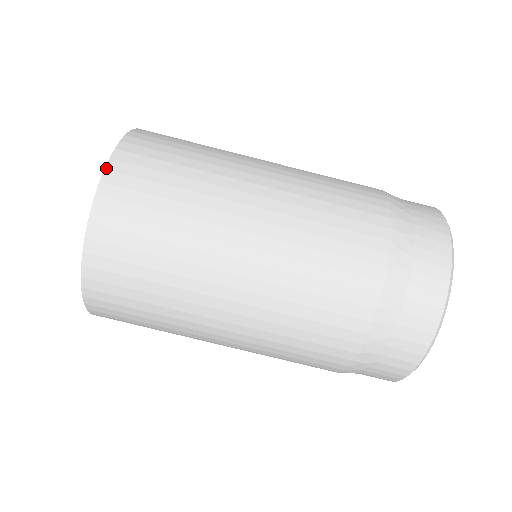
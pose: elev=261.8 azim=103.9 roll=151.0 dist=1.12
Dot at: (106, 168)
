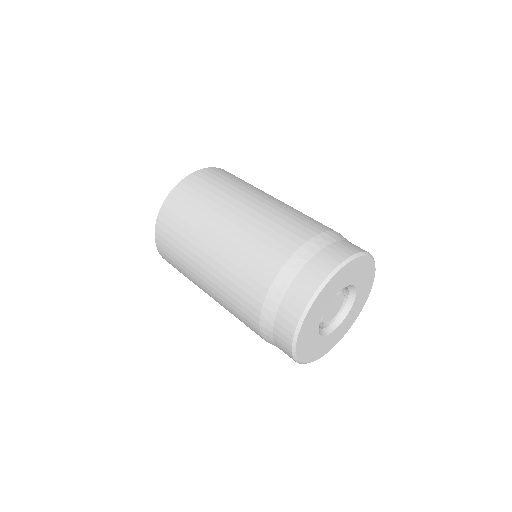
Dot at: (198, 170)
